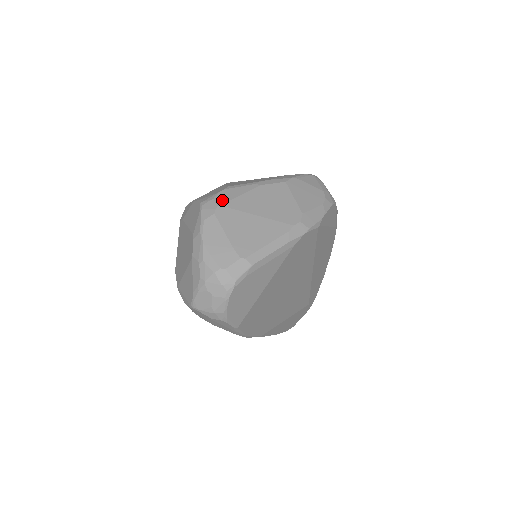
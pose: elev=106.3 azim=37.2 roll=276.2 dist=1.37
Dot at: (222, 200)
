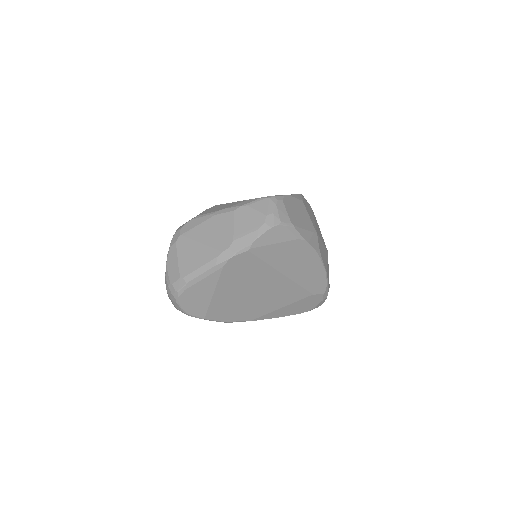
Dot at: (185, 230)
